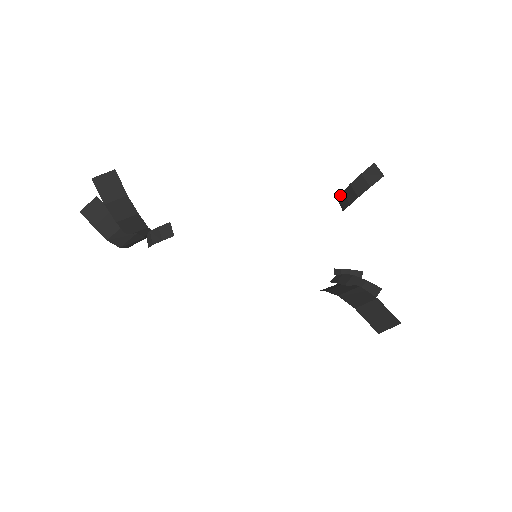
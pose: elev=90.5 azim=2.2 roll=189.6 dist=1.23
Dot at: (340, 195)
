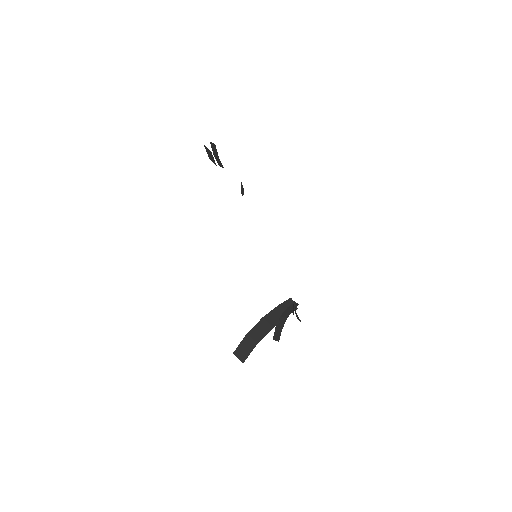
Dot at: occluded
